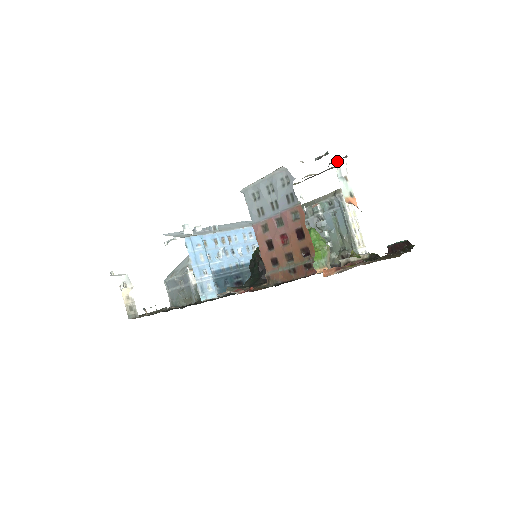
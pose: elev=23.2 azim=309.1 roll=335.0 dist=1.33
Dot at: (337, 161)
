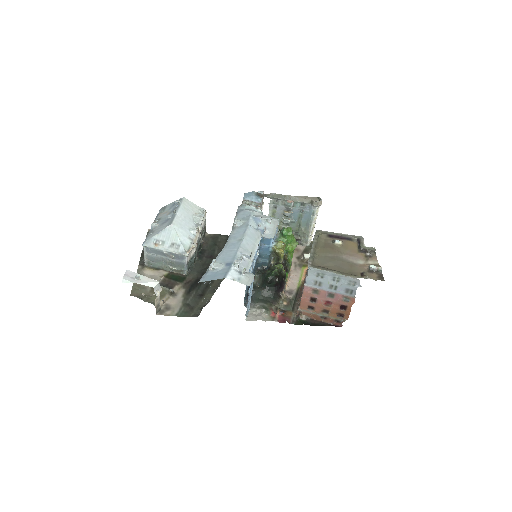
Dot at: (368, 251)
